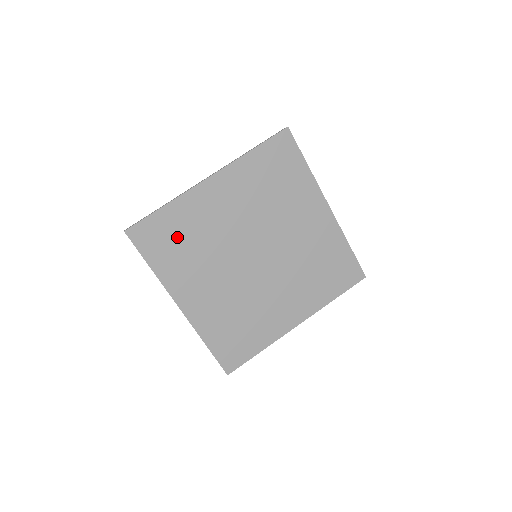
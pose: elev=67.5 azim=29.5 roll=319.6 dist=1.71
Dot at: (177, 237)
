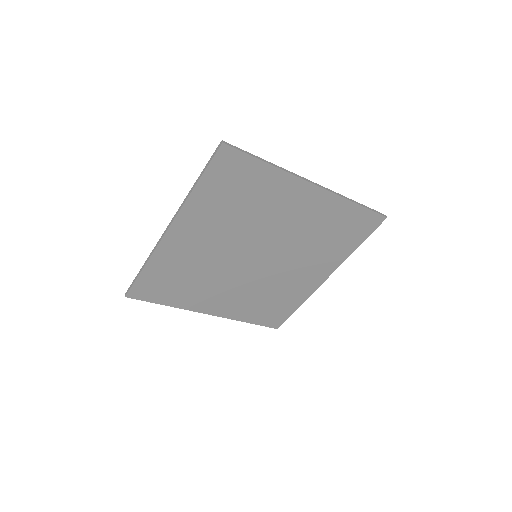
Dot at: (172, 280)
